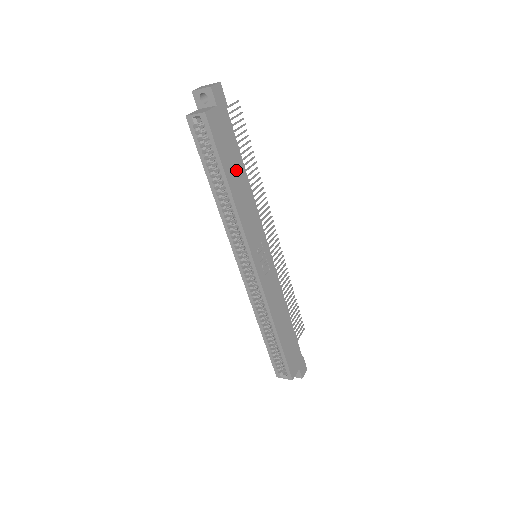
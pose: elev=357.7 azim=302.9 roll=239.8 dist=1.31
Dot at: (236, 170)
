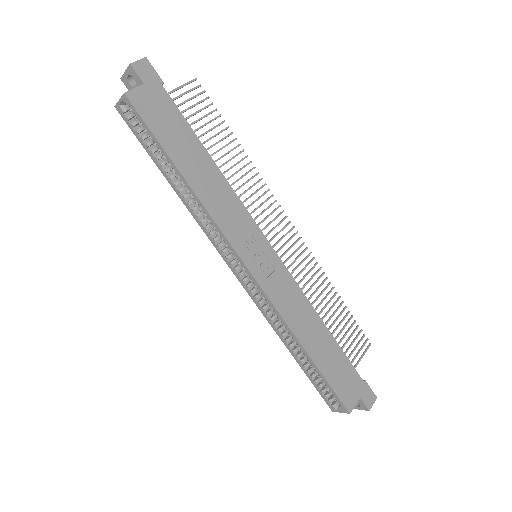
Dot at: (191, 154)
